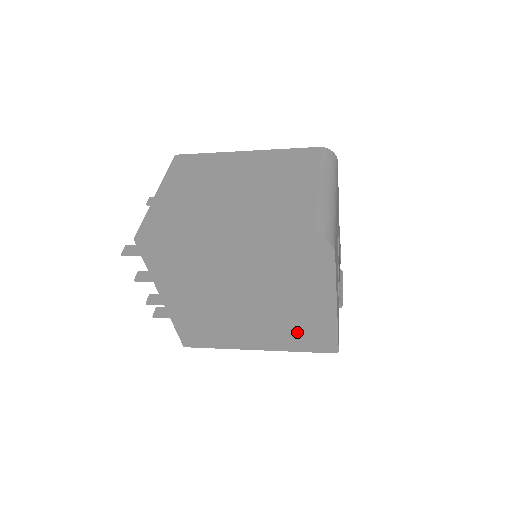
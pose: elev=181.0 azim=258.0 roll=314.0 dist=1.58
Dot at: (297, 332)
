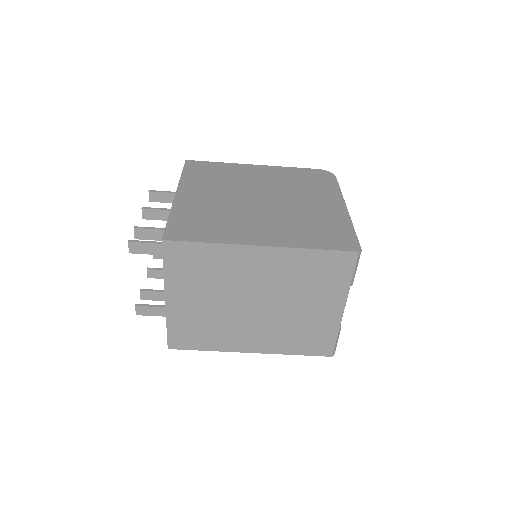
Dot at: (311, 227)
